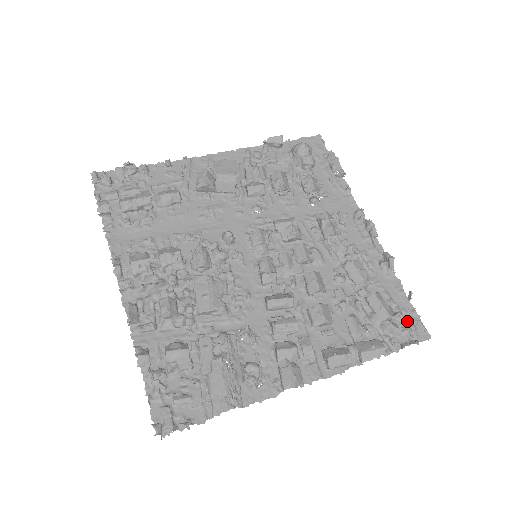
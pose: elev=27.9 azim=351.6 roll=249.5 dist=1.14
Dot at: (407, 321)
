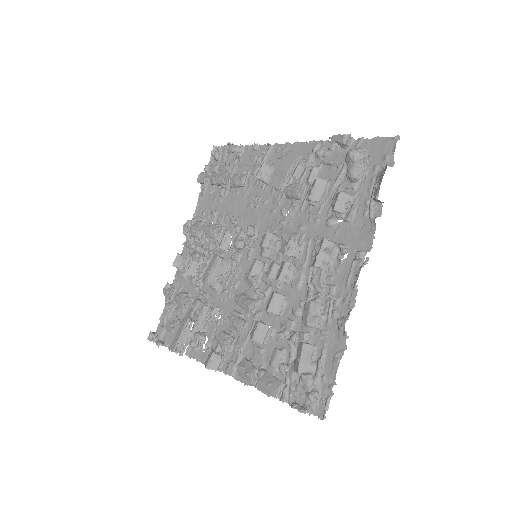
Dot at: (316, 388)
